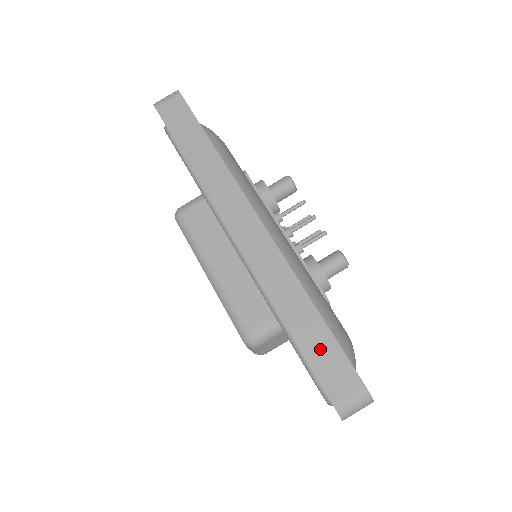
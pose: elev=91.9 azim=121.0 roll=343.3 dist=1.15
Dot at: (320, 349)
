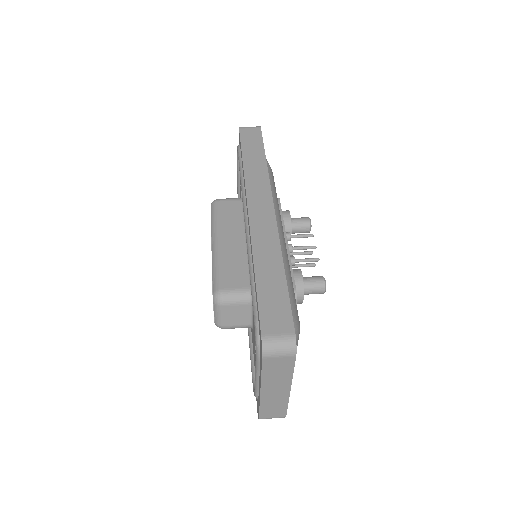
Dot at: (273, 296)
